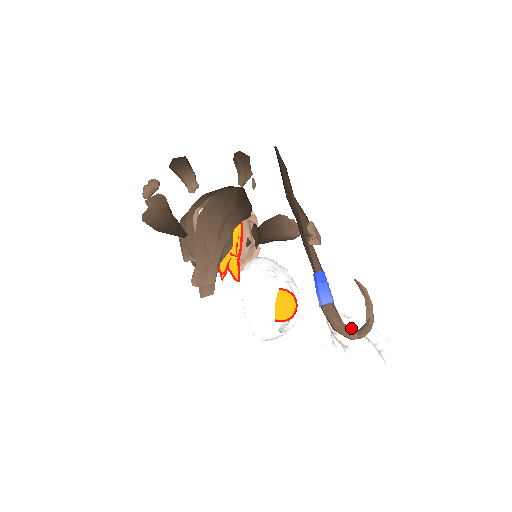
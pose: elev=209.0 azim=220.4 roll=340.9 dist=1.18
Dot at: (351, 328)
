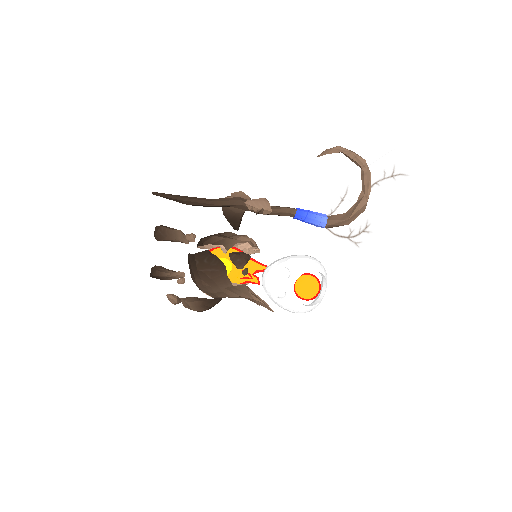
Dot at: (356, 210)
